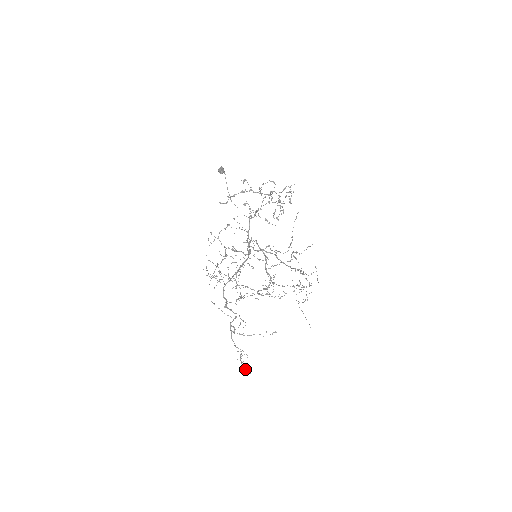
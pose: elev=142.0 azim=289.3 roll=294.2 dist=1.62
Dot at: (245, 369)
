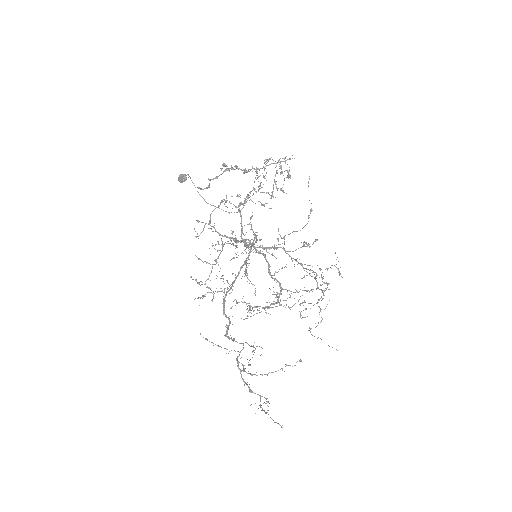
Dot at: occluded
